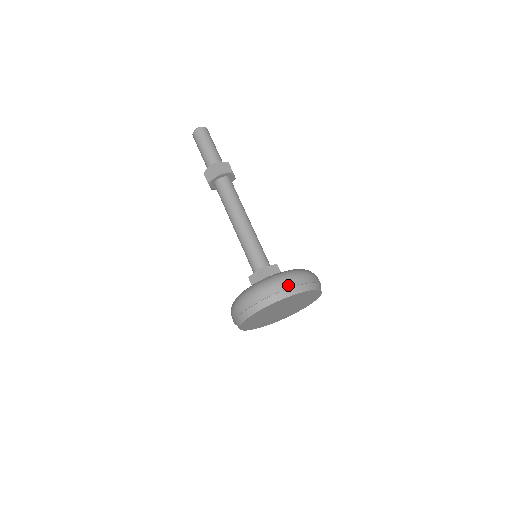
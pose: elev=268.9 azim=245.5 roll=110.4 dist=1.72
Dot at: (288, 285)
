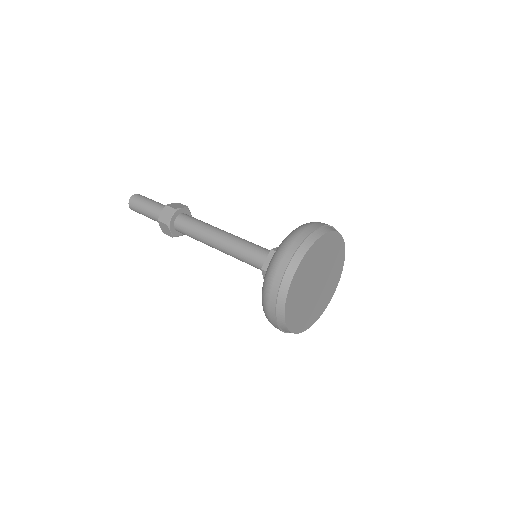
Dot at: (279, 275)
